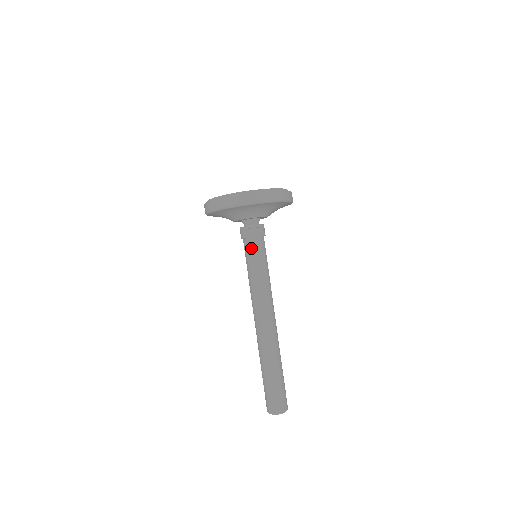
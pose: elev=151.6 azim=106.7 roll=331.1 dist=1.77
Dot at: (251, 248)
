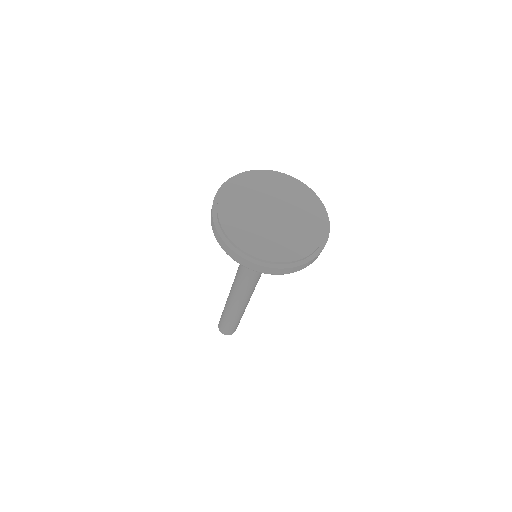
Dot at: occluded
